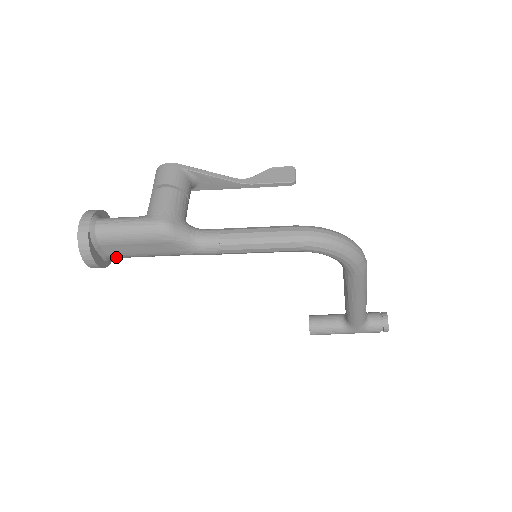
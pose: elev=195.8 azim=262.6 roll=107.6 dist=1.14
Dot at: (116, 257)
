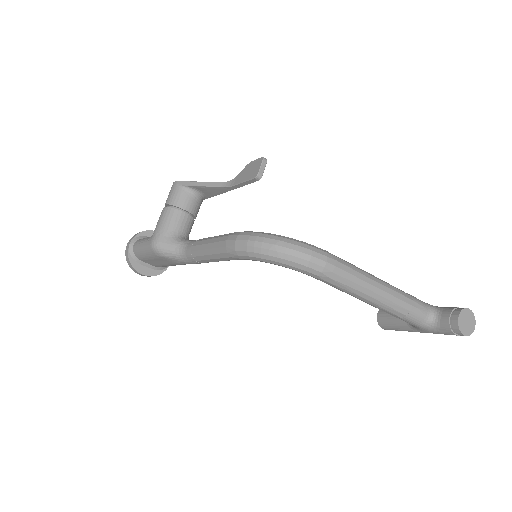
Dot at: (161, 266)
